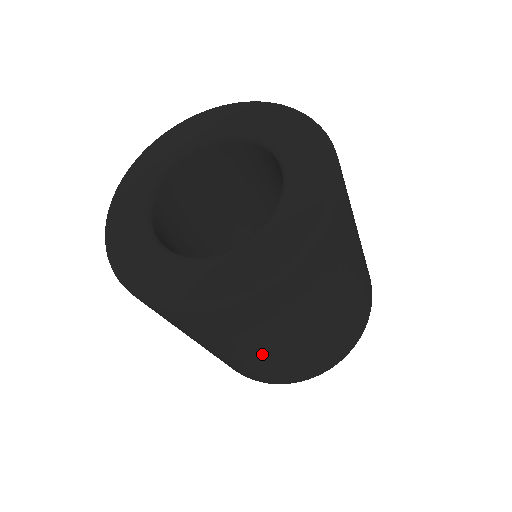
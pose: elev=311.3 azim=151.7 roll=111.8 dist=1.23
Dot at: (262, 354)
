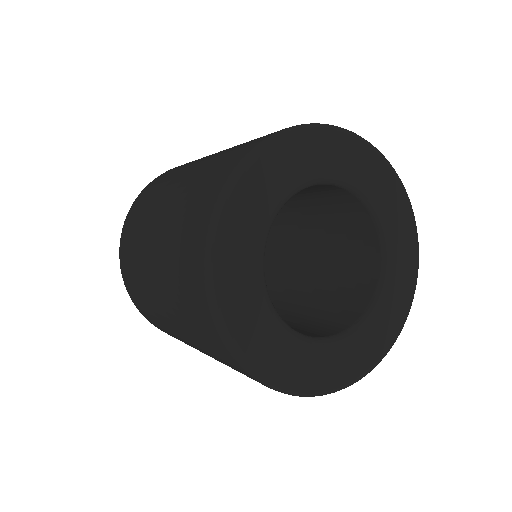
Dot at: occluded
